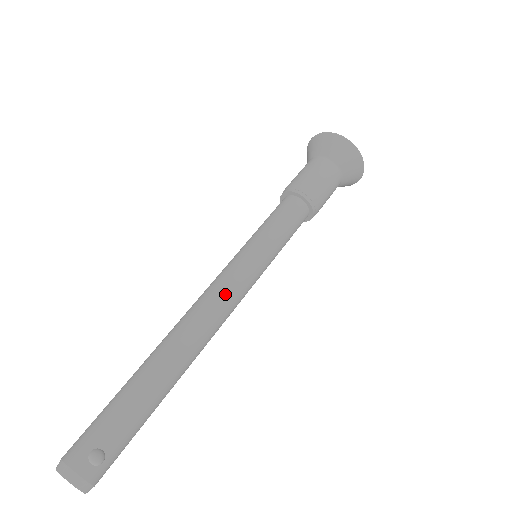
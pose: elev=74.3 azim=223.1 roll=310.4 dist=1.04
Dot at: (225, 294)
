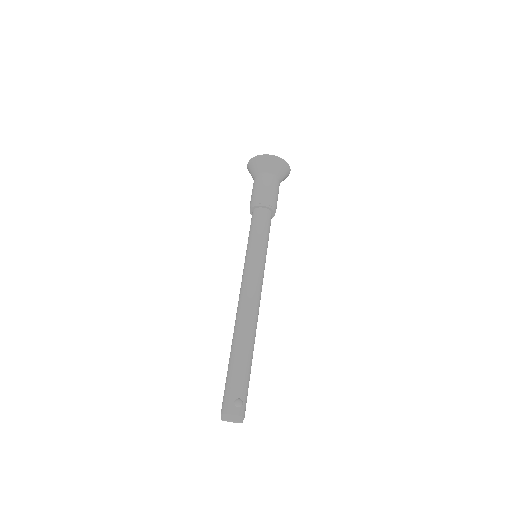
Dot at: (253, 288)
